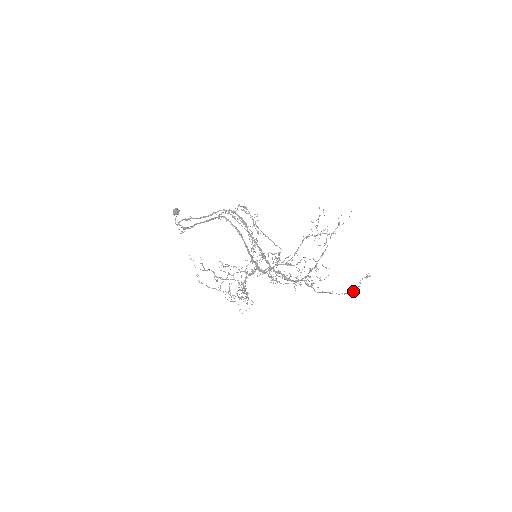
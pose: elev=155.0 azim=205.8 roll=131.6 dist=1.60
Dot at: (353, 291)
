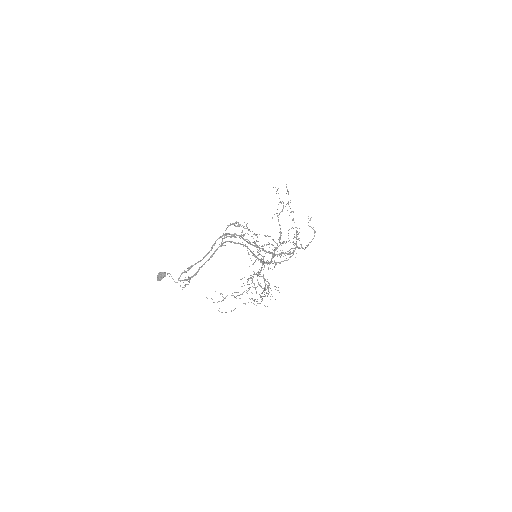
Dot at: occluded
